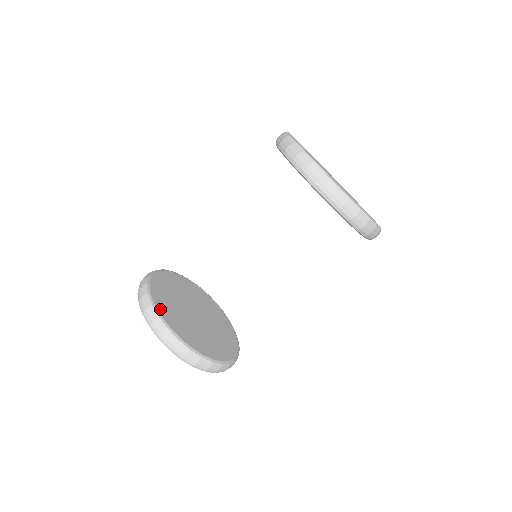
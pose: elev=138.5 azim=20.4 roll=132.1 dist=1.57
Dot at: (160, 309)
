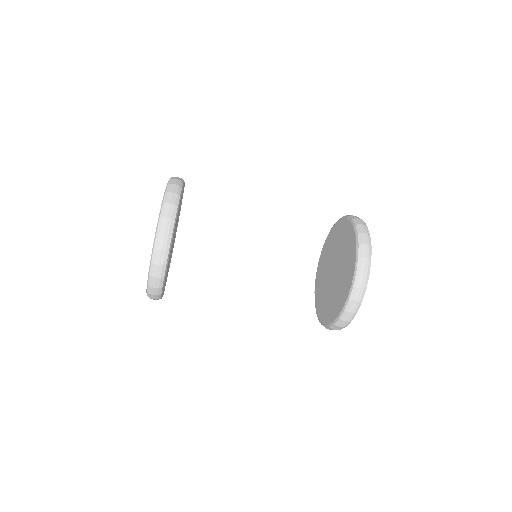
Dot at: occluded
